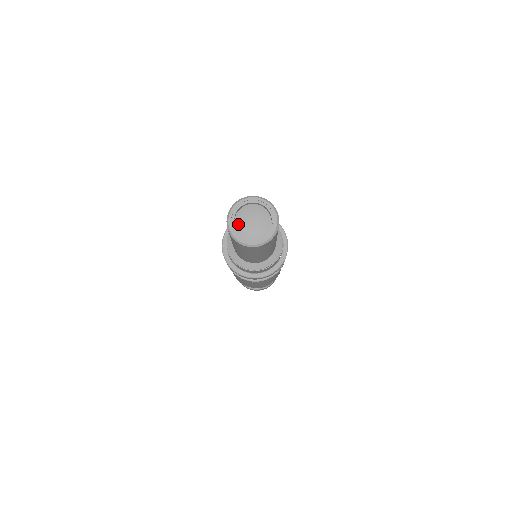
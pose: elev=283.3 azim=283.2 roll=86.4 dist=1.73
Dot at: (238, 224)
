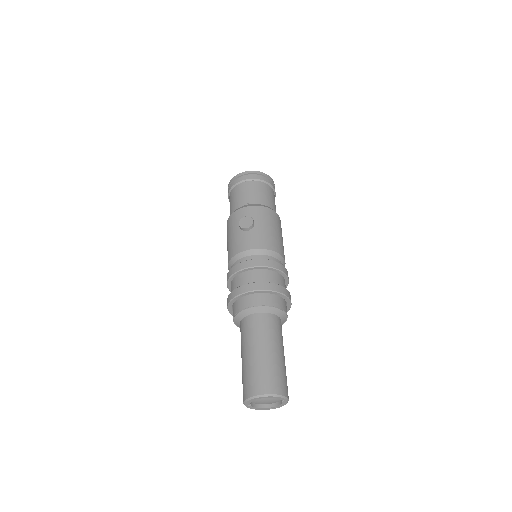
Dot at: (255, 403)
